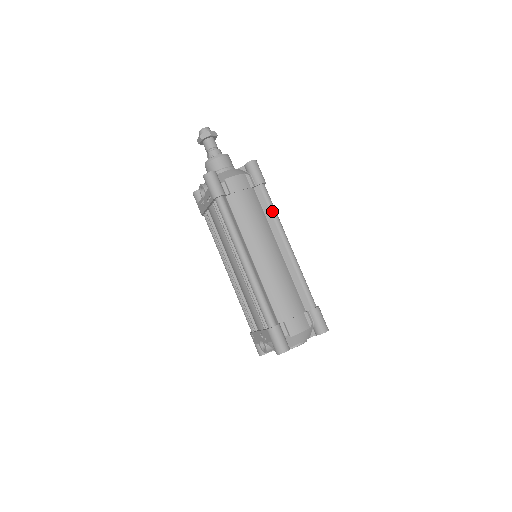
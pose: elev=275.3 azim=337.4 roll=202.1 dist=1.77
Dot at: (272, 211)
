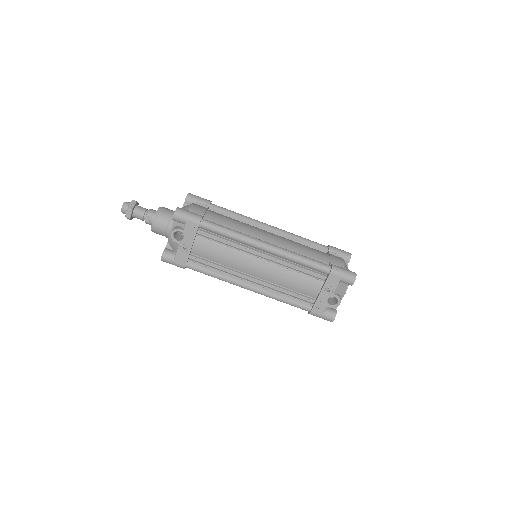
Dot at: (237, 214)
